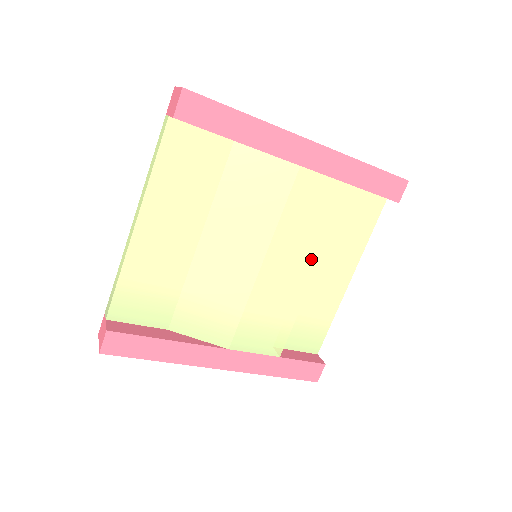
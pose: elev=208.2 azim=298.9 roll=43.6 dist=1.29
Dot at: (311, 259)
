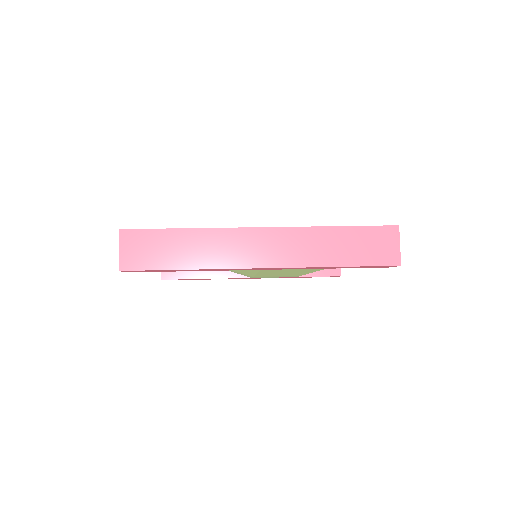
Dot at: (301, 273)
